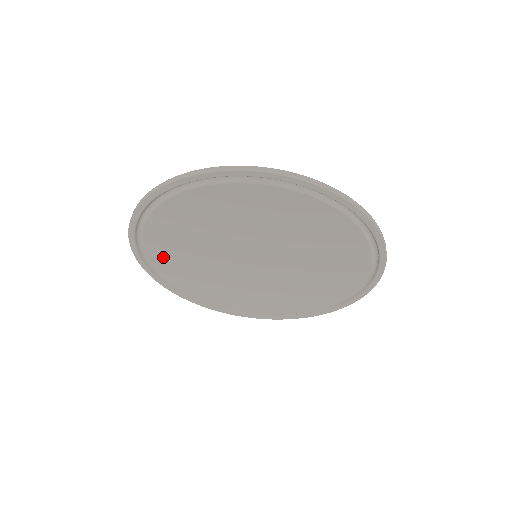
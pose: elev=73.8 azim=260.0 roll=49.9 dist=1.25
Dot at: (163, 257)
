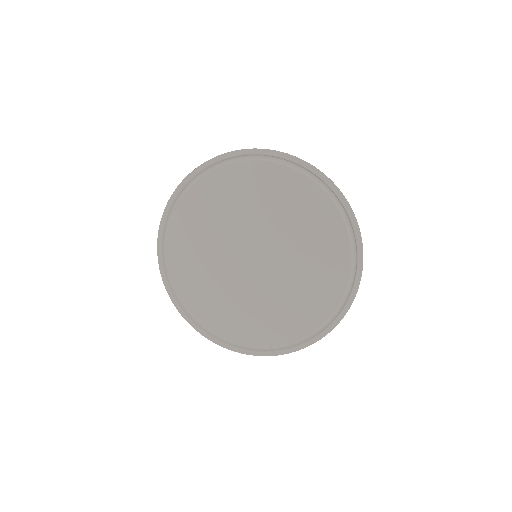
Dot at: (181, 237)
